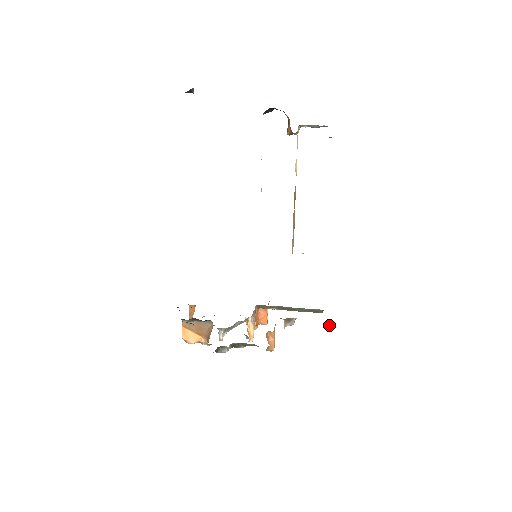
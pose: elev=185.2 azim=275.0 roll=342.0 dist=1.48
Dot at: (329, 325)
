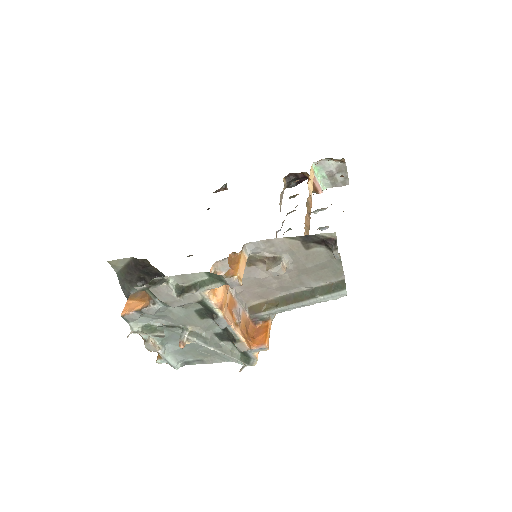
Dot at: (334, 245)
